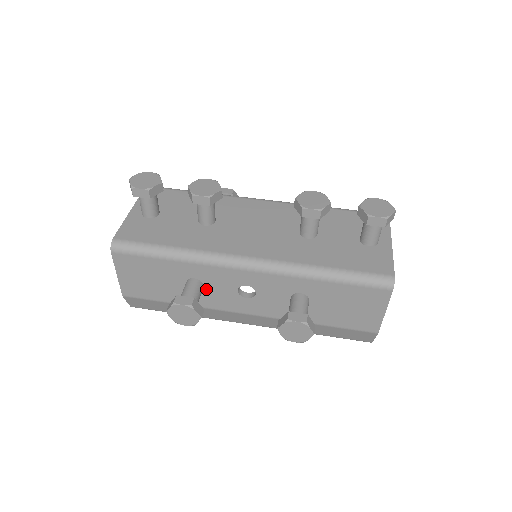
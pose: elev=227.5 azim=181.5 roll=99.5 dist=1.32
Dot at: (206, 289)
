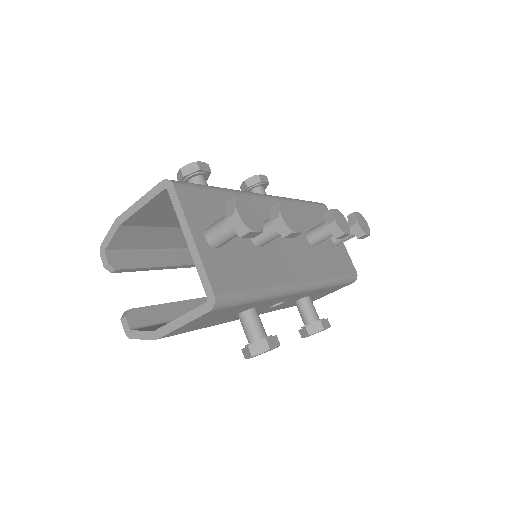
Dot at: occluded
